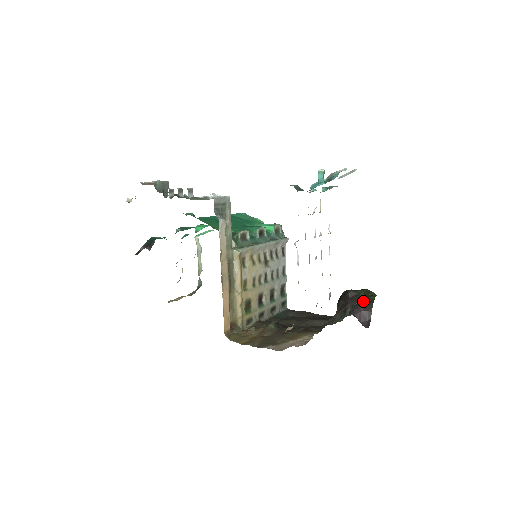
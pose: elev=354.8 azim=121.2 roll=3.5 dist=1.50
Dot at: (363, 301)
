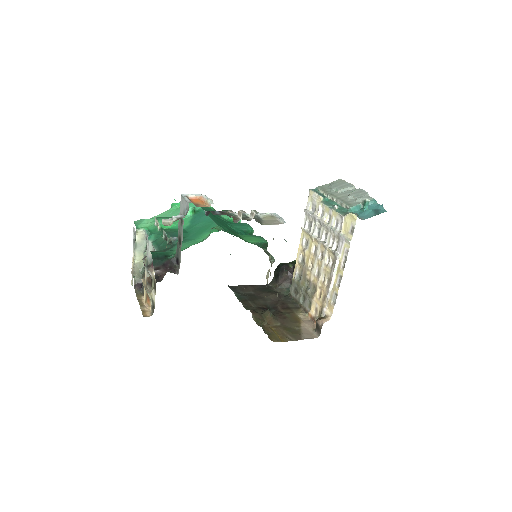
Dot at: occluded
